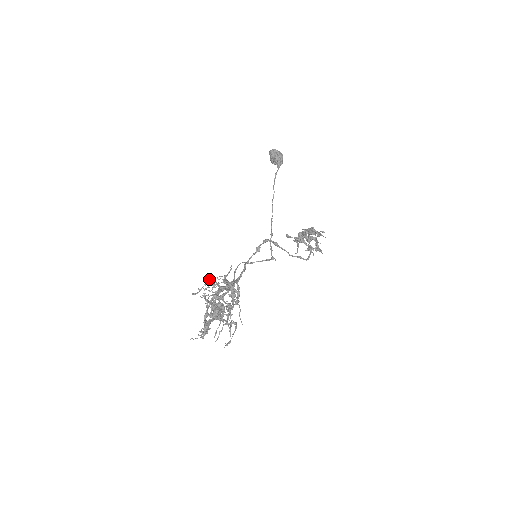
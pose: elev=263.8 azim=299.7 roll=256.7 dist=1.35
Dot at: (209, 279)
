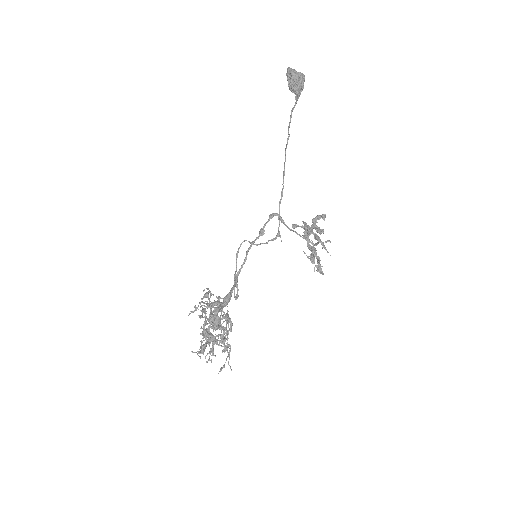
Dot at: (205, 295)
